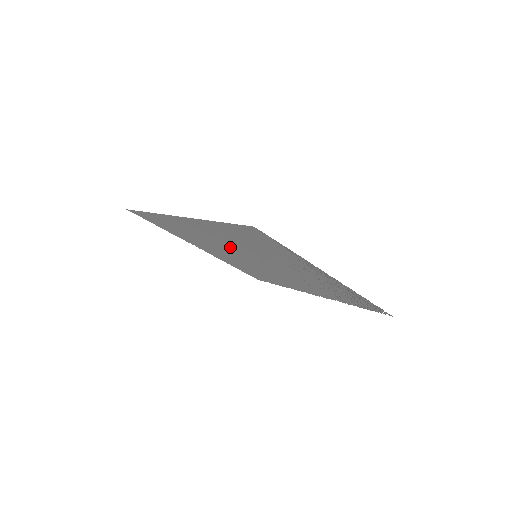
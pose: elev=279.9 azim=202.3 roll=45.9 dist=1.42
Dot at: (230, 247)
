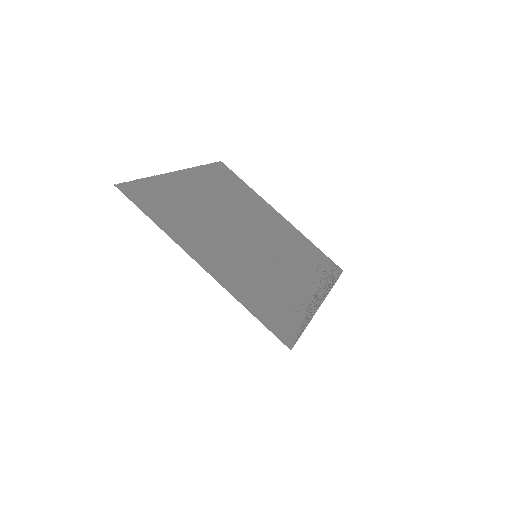
Dot at: (232, 242)
